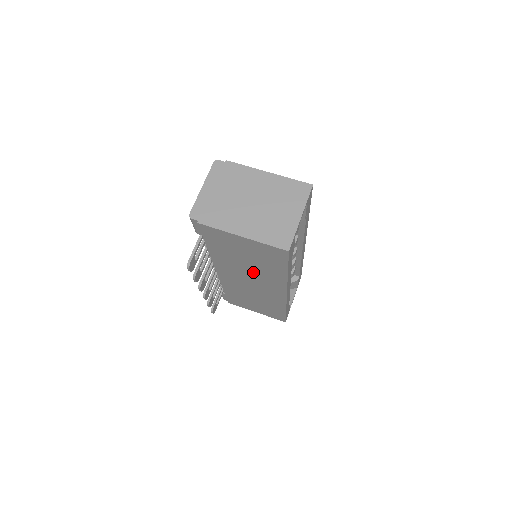
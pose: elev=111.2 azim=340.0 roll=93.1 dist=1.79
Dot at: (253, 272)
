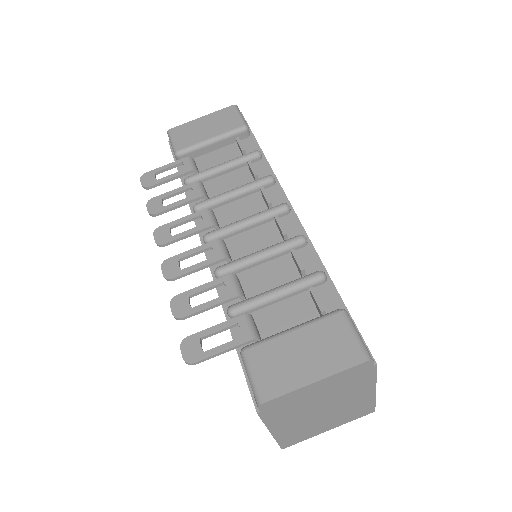
Dot at: occluded
